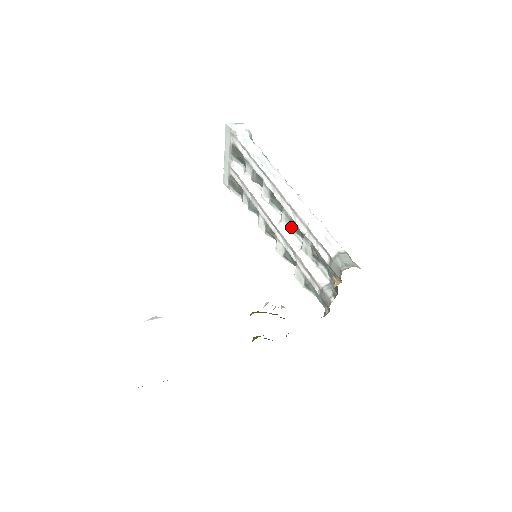
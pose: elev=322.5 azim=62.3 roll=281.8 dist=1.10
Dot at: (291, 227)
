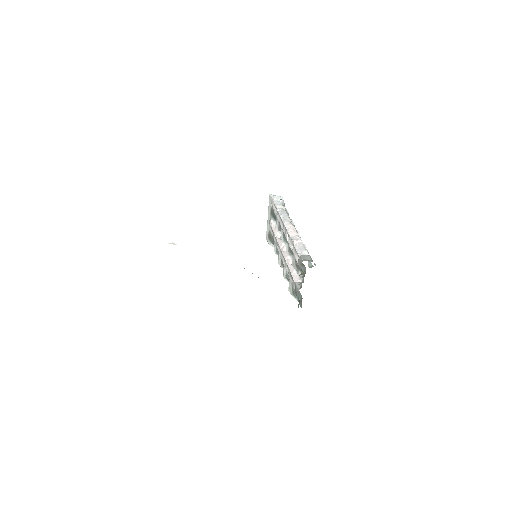
Dot at: (290, 252)
